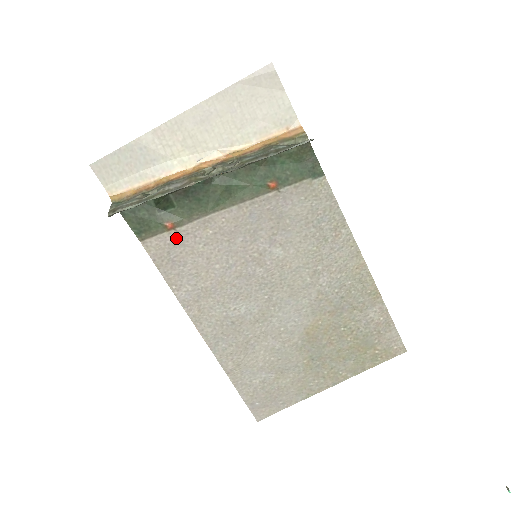
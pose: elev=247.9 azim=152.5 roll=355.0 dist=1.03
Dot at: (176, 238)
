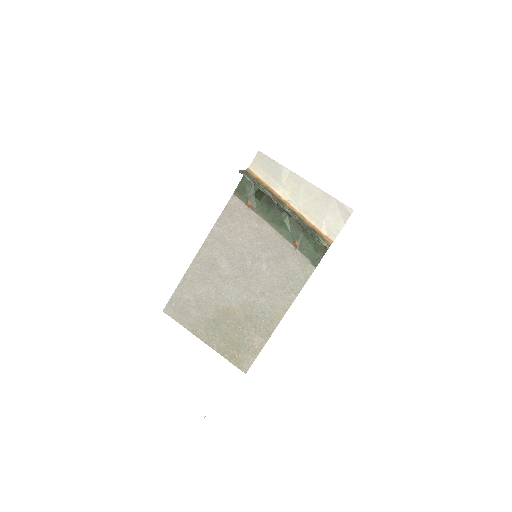
Dot at: (244, 210)
